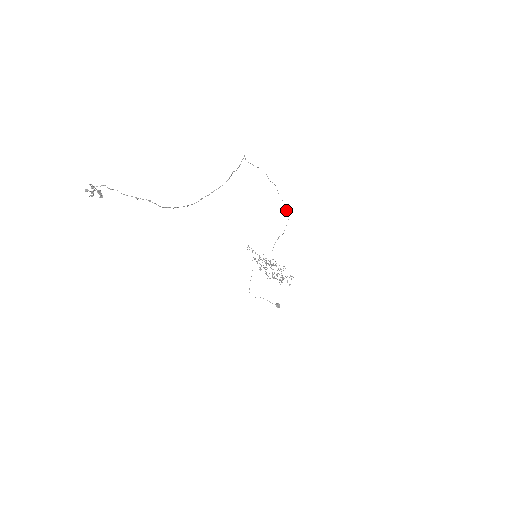
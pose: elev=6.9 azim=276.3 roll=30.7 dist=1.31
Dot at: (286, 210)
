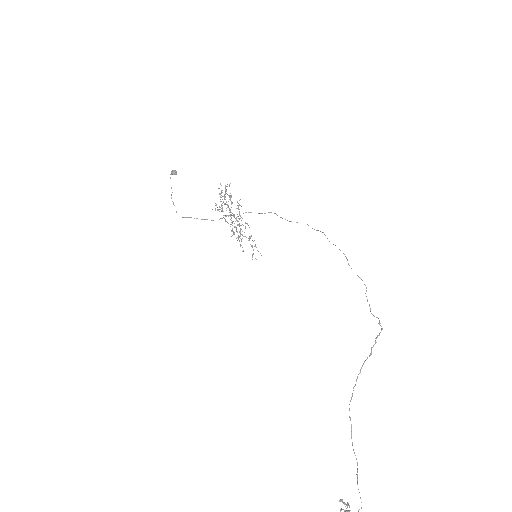
Dot at: occluded
